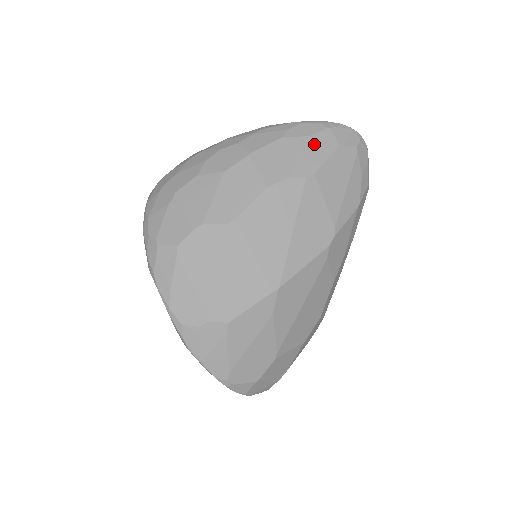
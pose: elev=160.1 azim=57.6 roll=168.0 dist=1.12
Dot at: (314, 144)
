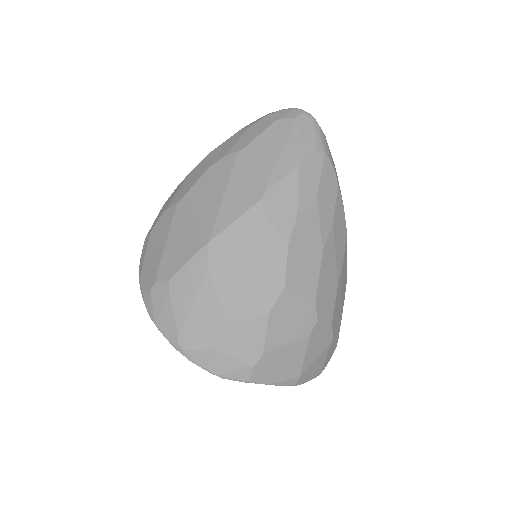
Dot at: (254, 128)
